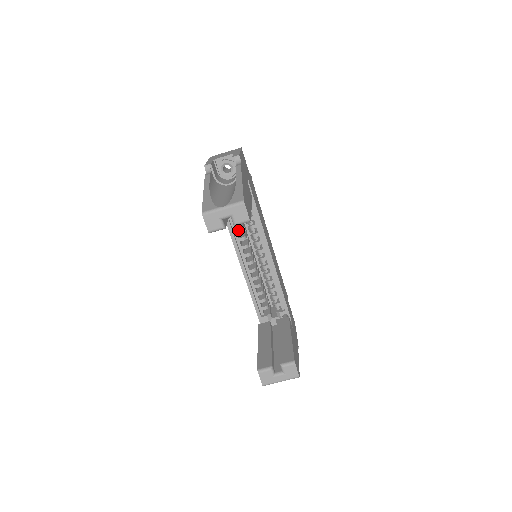
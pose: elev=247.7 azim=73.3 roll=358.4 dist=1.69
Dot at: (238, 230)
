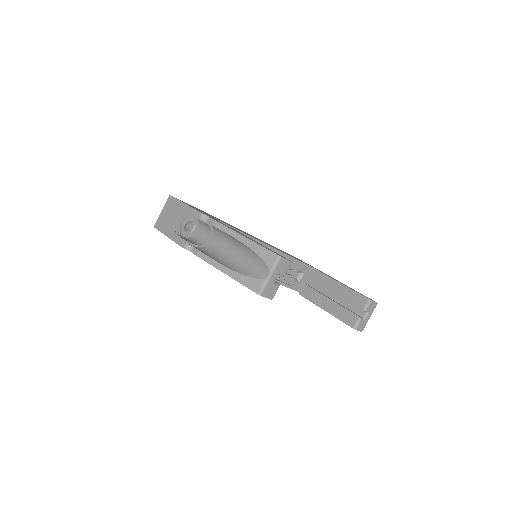
Dot at: occluded
